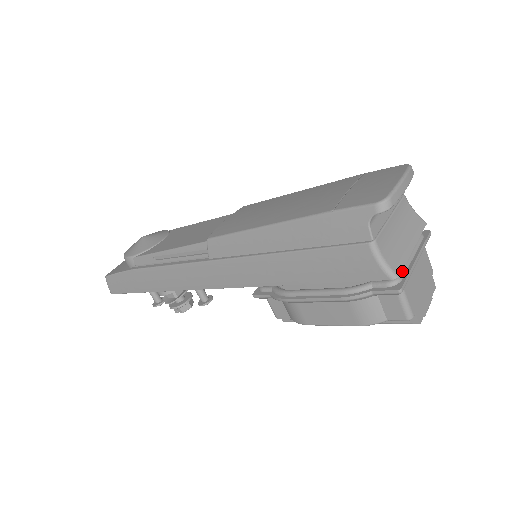
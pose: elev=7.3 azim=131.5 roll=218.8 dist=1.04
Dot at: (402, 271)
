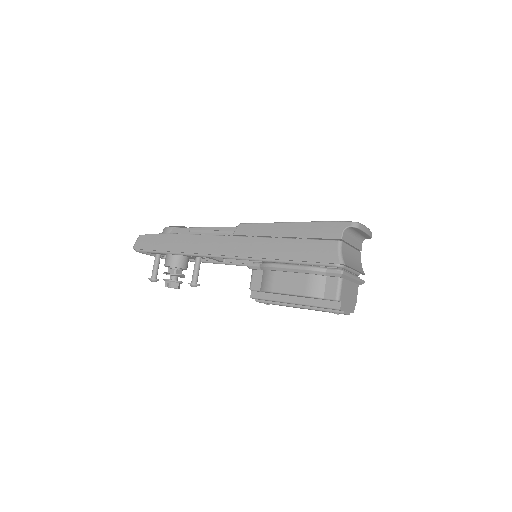
Dot at: (346, 271)
